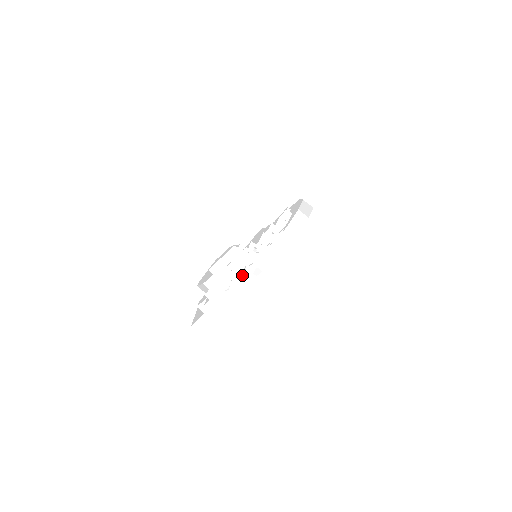
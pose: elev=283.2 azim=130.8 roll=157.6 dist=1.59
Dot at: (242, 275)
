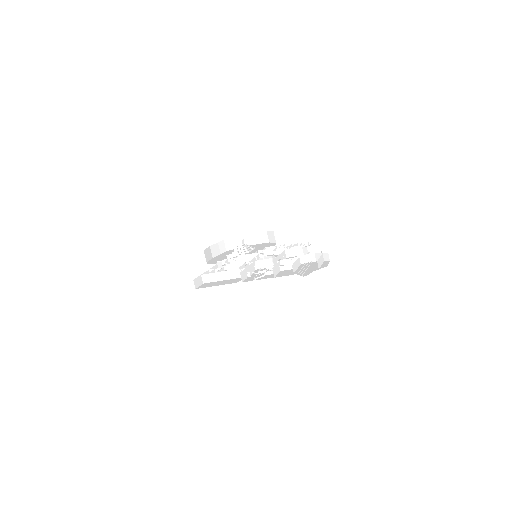
Dot at: (233, 262)
